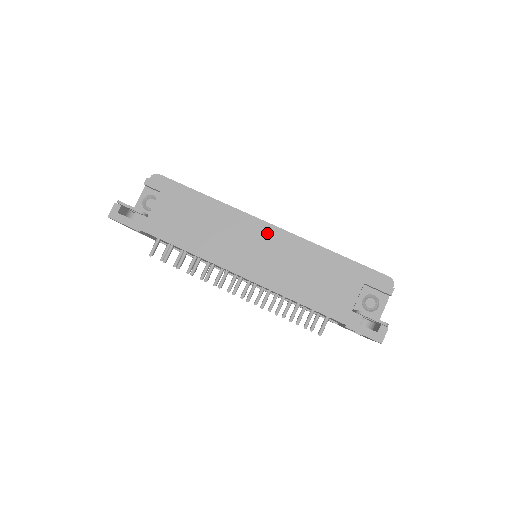
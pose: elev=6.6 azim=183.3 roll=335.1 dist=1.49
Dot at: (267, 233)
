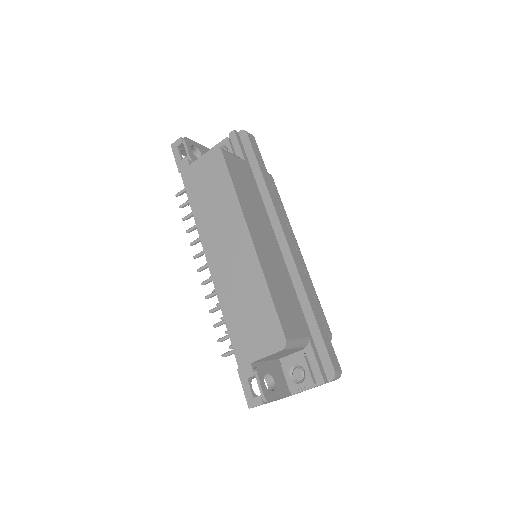
Dot at: (246, 246)
